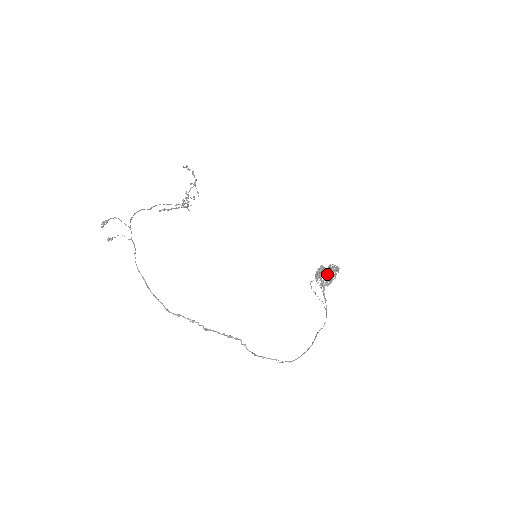
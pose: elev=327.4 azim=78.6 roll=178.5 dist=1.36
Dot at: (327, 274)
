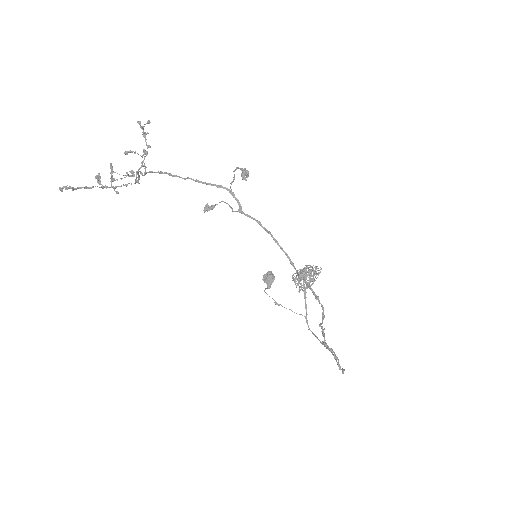
Dot at: (308, 275)
